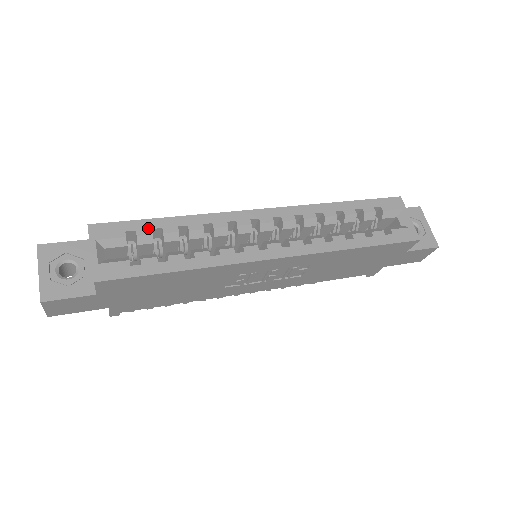
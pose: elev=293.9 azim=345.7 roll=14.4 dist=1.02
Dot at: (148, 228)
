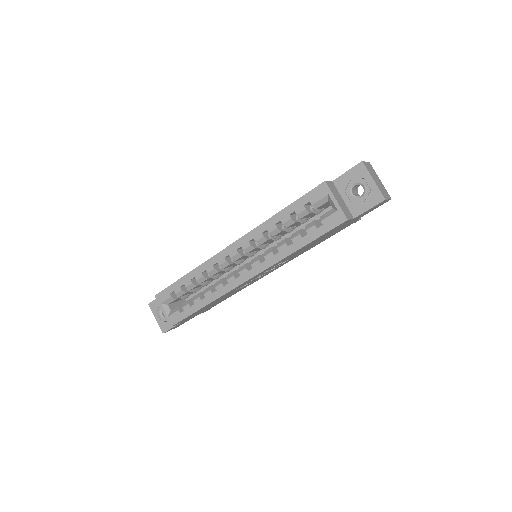
Dot at: (178, 287)
